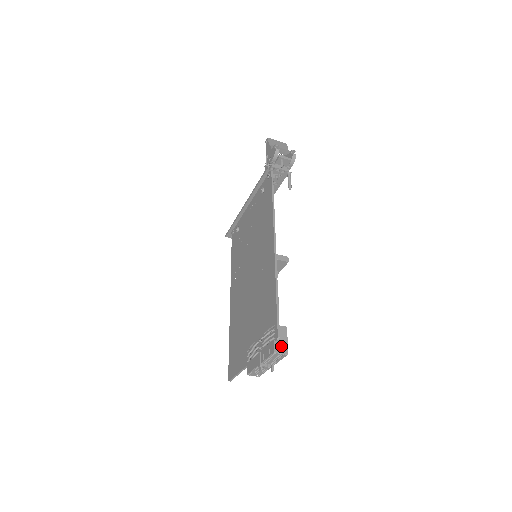
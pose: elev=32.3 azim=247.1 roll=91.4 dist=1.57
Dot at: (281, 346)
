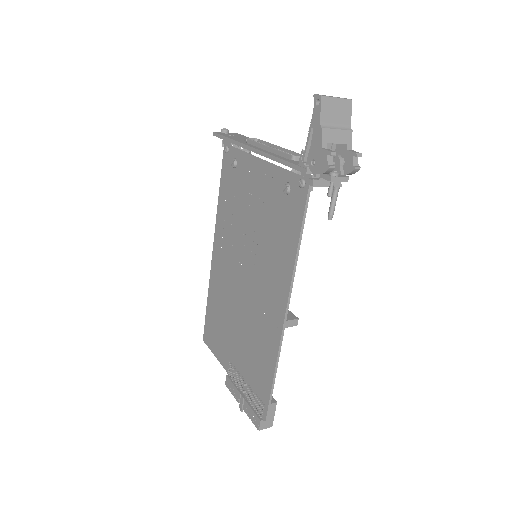
Dot at: (267, 423)
